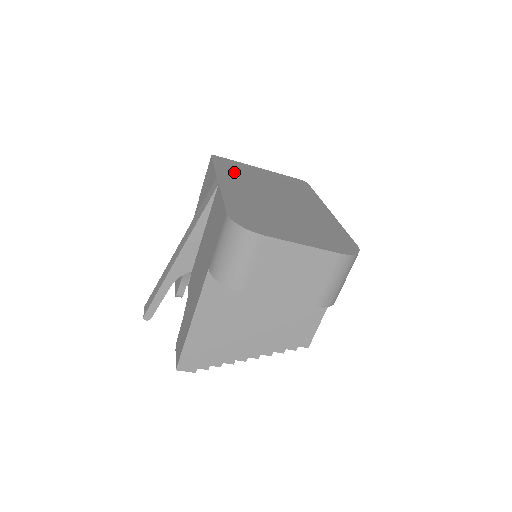
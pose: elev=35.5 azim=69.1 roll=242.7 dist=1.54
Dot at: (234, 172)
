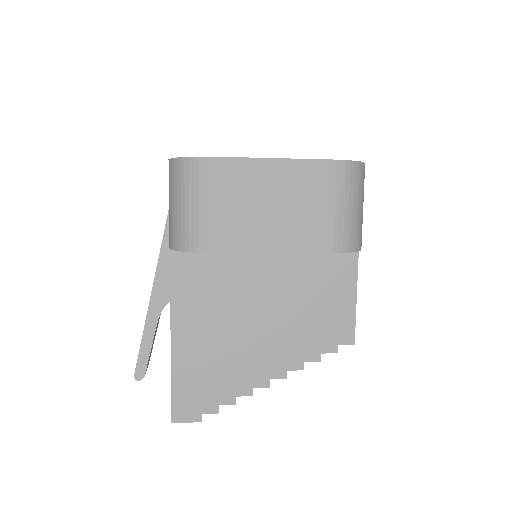
Dot at: occluded
